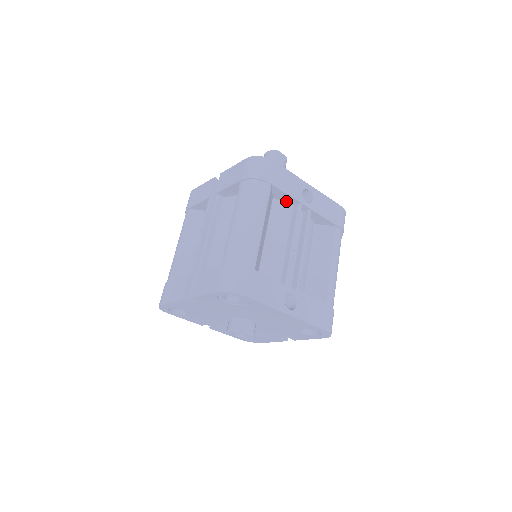
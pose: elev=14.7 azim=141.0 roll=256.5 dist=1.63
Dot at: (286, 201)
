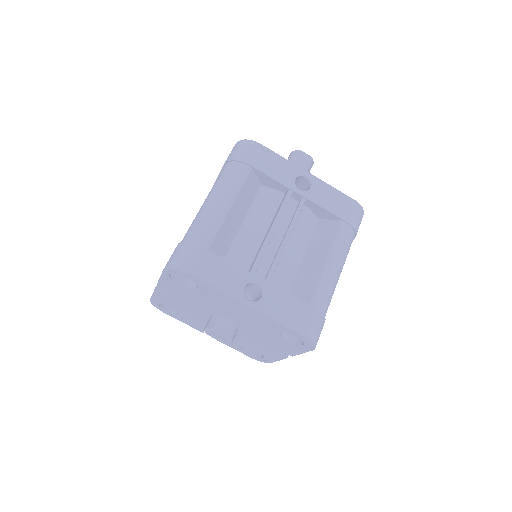
Dot at: (276, 188)
